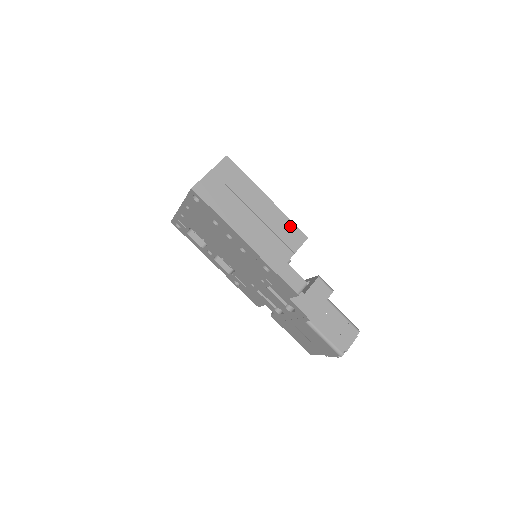
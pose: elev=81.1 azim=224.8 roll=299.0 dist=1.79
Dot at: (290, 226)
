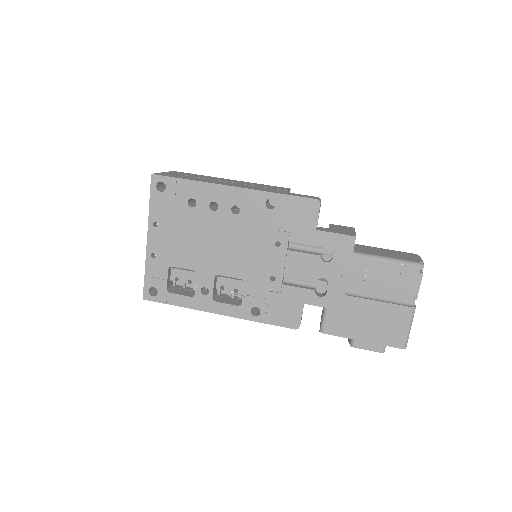
Dot at: occluded
